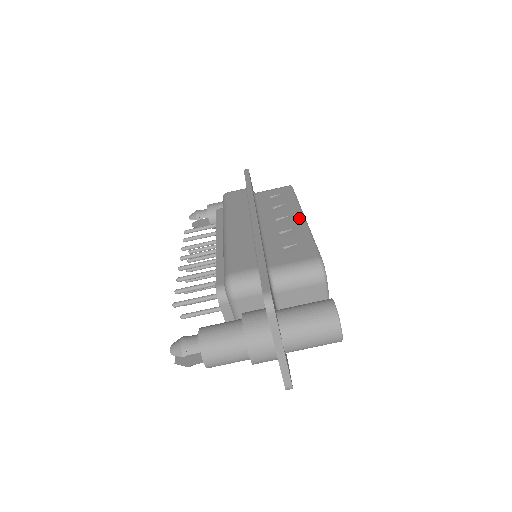
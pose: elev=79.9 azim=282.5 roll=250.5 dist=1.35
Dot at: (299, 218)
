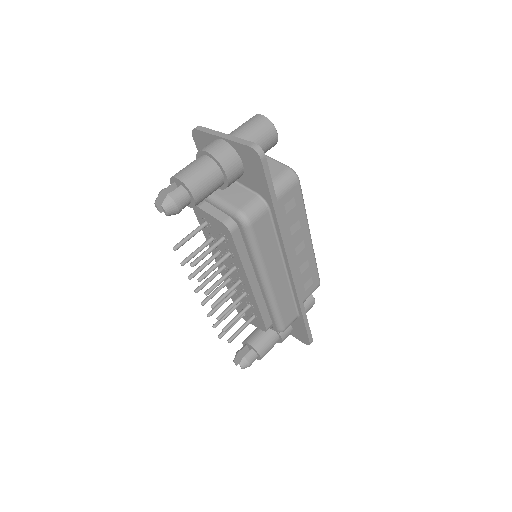
Dot at: occluded
